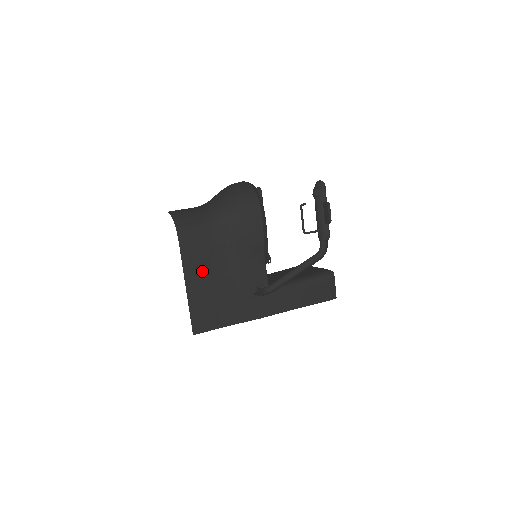
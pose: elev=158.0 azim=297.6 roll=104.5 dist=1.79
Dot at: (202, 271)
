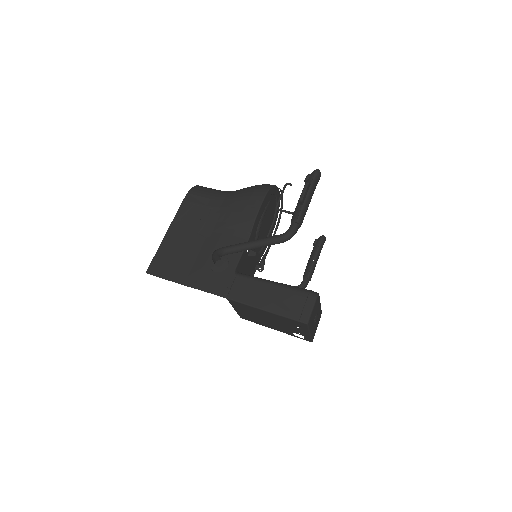
Dot at: (187, 227)
